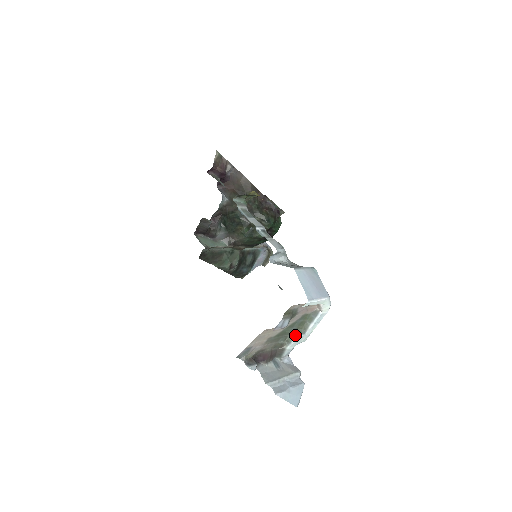
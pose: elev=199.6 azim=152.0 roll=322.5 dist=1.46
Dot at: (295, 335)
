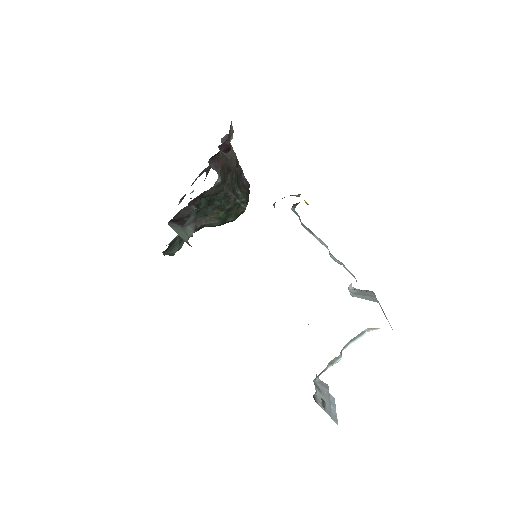
Dot at: (341, 357)
